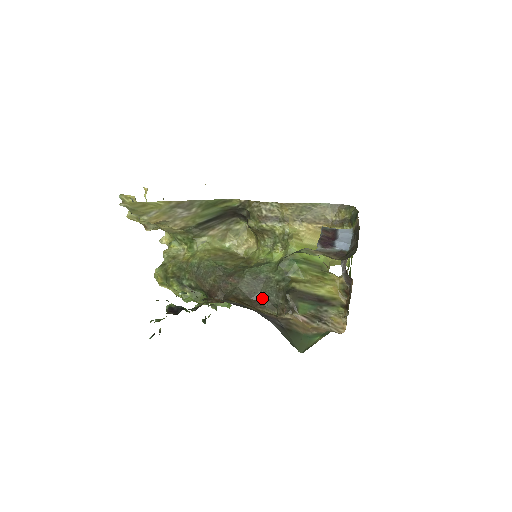
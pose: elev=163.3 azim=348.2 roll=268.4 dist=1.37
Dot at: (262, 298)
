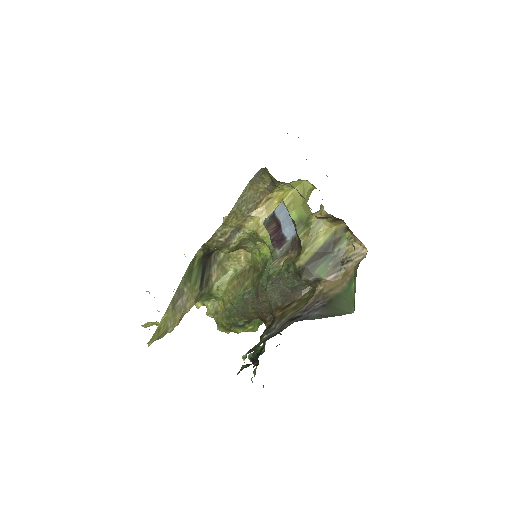
Dot at: (291, 289)
